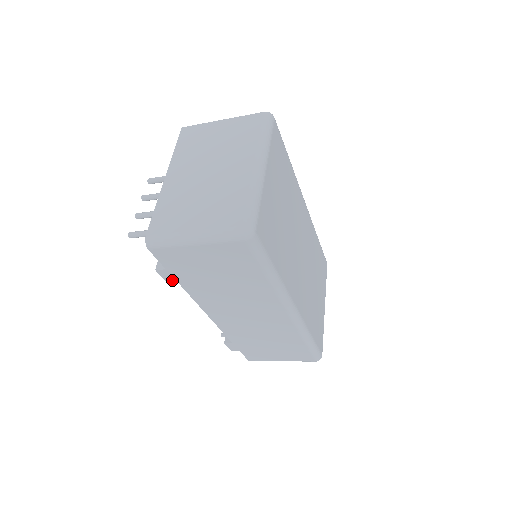
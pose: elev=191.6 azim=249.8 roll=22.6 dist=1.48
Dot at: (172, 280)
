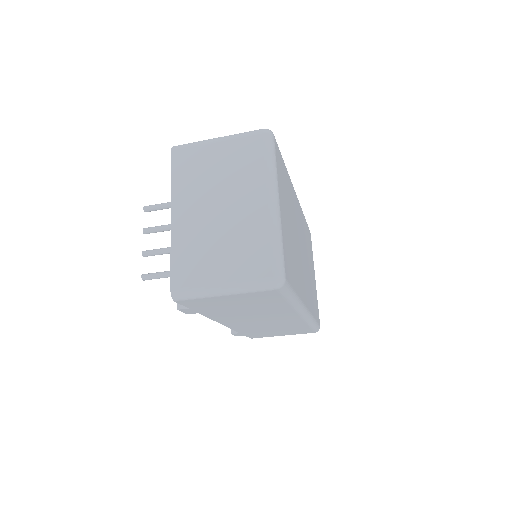
Dot at: (193, 312)
